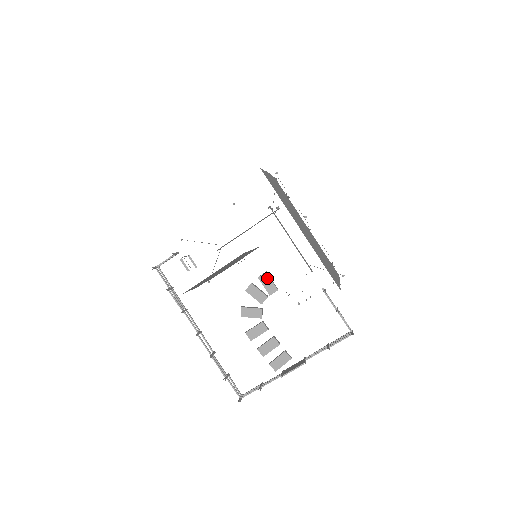
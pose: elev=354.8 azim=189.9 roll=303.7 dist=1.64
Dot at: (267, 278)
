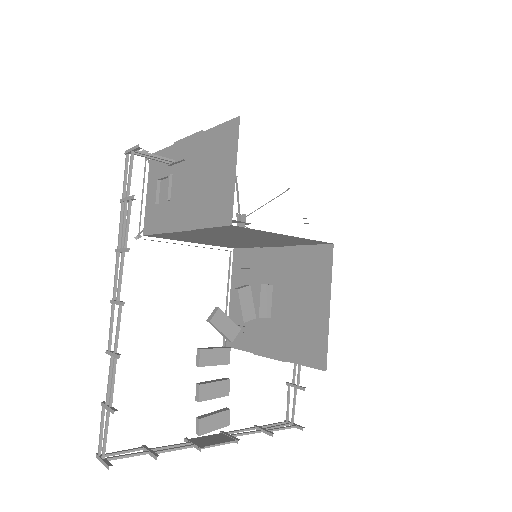
Dot at: (269, 293)
